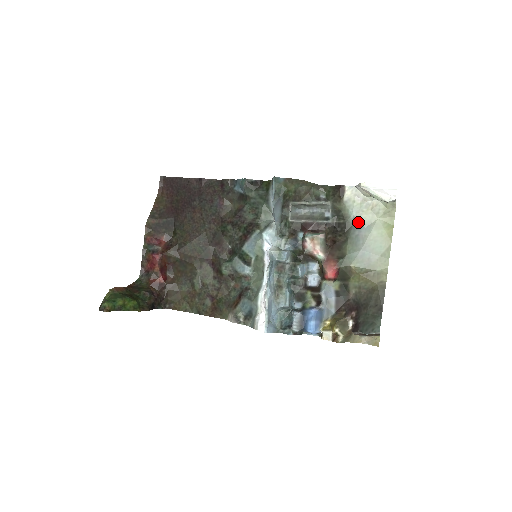
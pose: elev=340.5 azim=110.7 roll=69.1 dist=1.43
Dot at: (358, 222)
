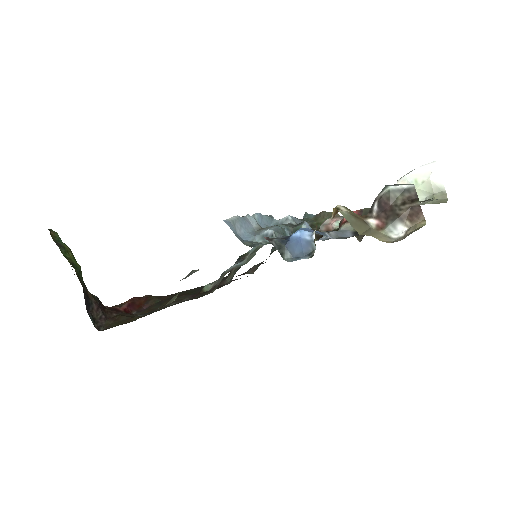
Dot at: occluded
